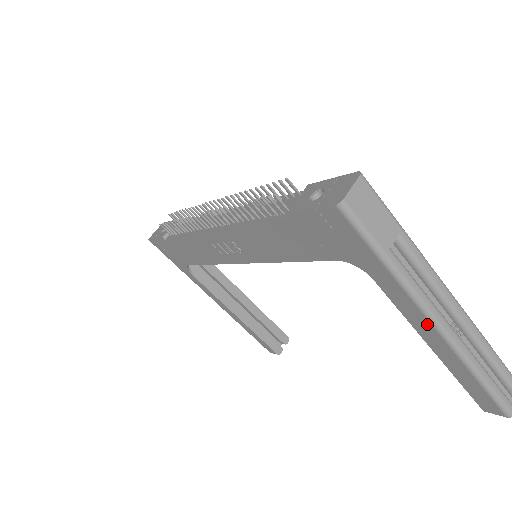
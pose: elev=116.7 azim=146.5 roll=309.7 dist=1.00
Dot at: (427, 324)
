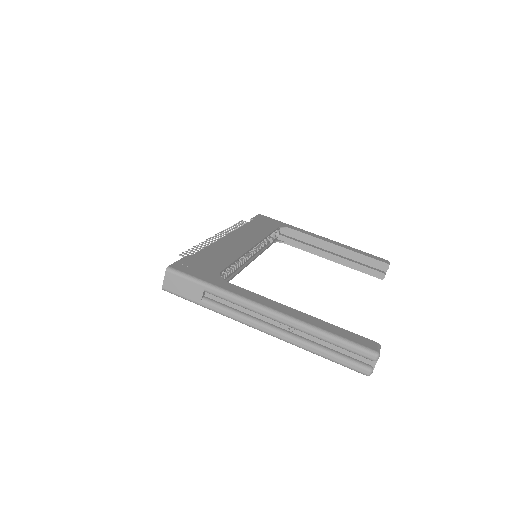
Dot at: occluded
